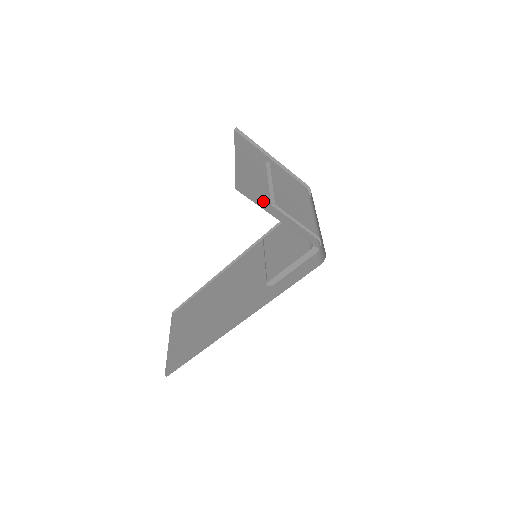
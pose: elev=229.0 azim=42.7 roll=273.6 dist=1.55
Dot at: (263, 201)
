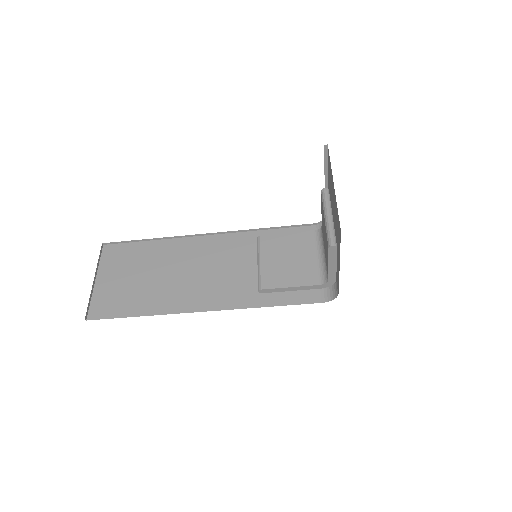
Dot at: occluded
